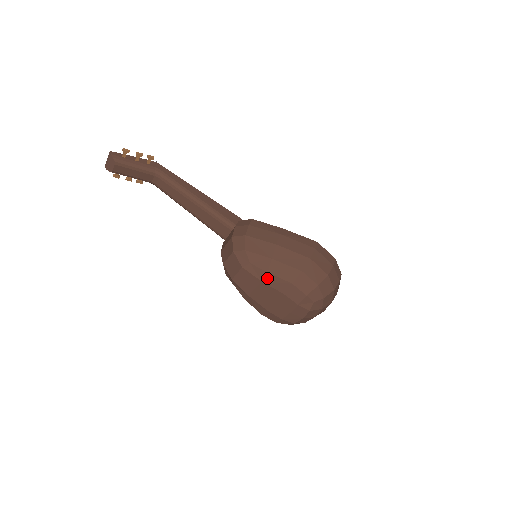
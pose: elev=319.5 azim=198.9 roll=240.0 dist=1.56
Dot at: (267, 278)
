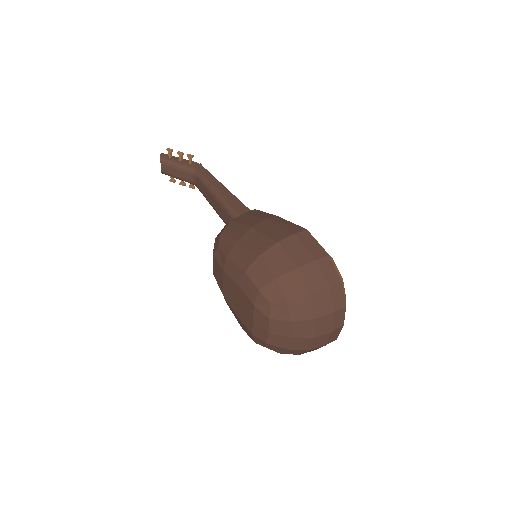
Dot at: (227, 265)
